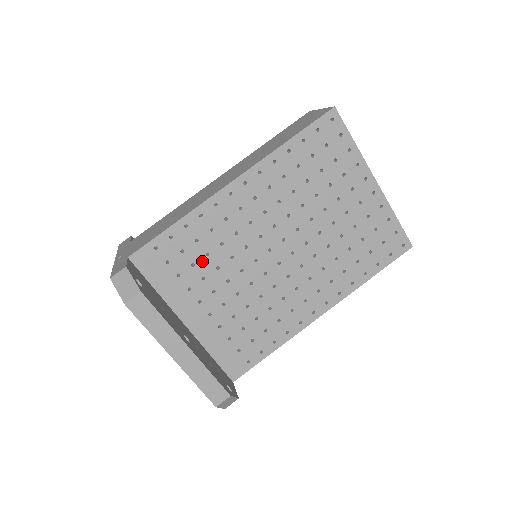
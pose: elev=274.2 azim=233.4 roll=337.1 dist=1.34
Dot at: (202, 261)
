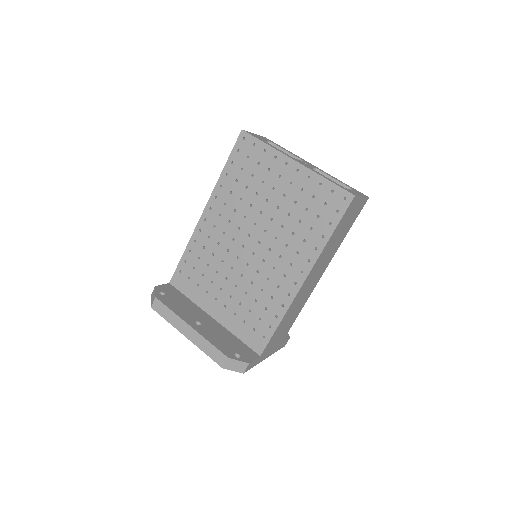
Dot at: (207, 270)
